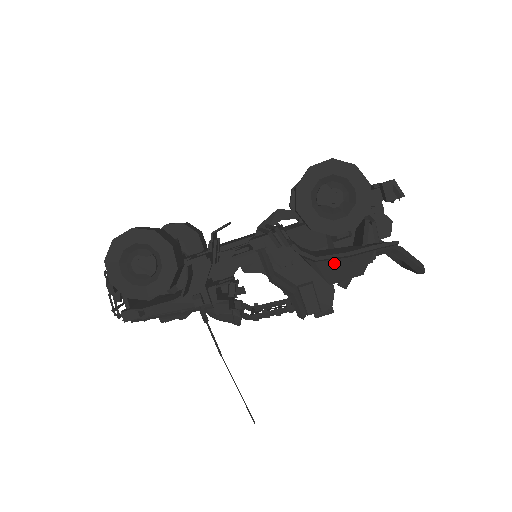
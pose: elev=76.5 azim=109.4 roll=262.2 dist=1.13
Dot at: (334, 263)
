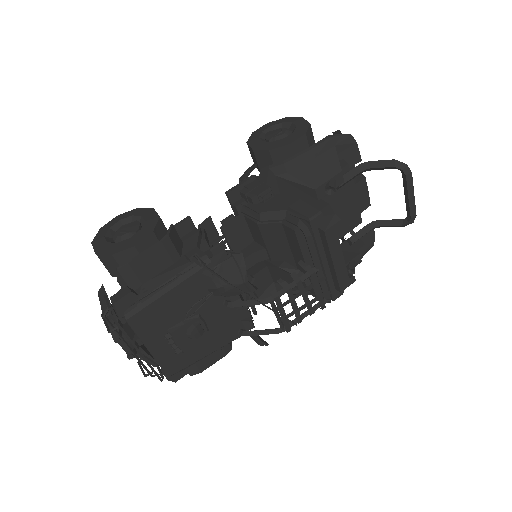
Dot at: (306, 168)
